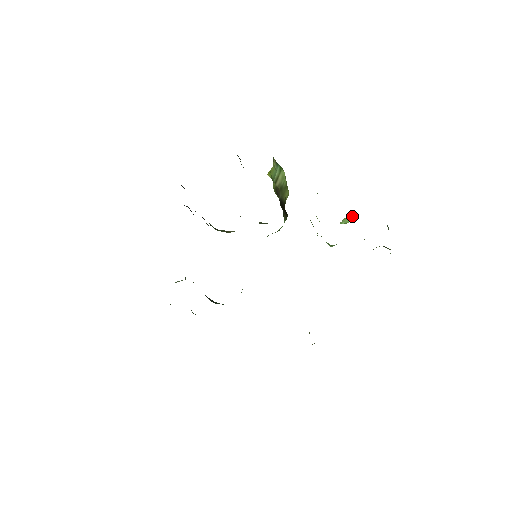
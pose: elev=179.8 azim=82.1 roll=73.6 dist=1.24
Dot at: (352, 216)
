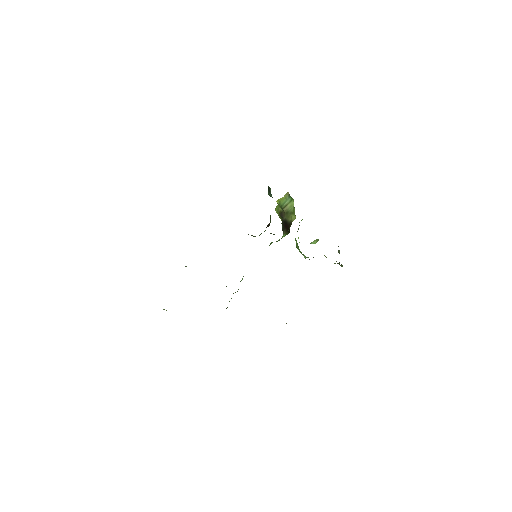
Dot at: occluded
